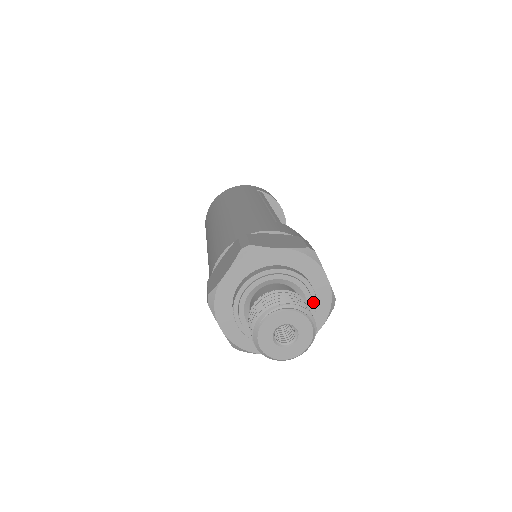
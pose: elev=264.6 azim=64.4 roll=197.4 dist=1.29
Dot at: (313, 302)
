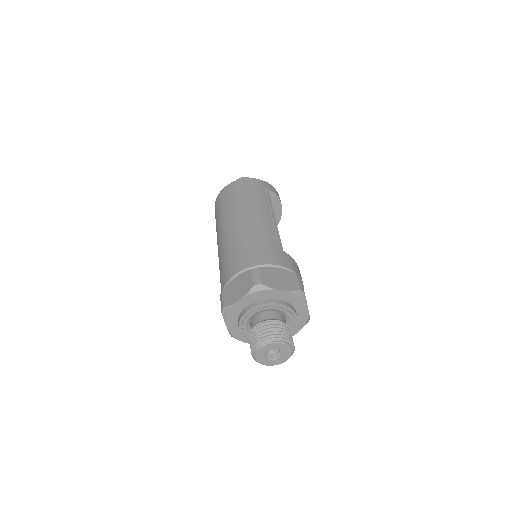
Dot at: (295, 323)
